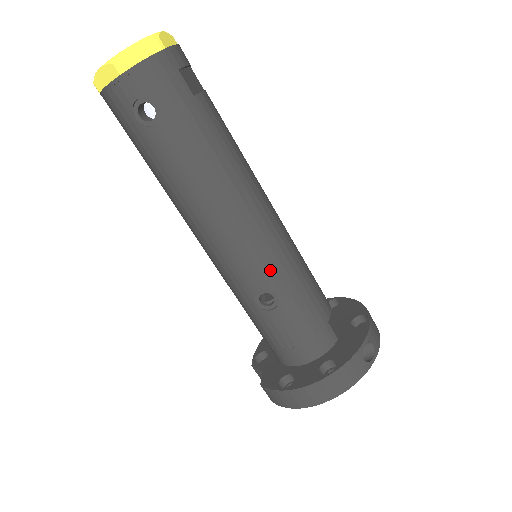
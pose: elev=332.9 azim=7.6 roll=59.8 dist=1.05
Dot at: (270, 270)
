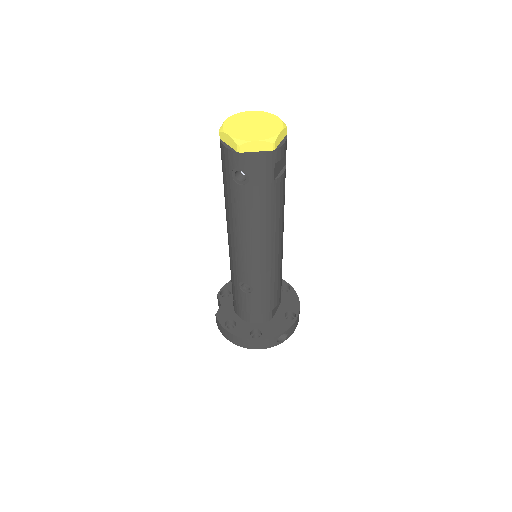
Dot at: (257, 278)
